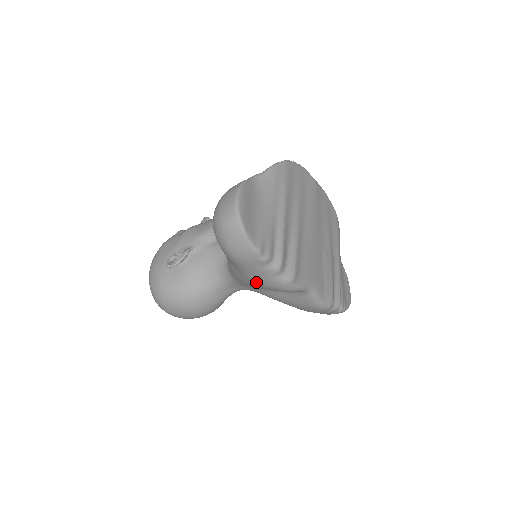
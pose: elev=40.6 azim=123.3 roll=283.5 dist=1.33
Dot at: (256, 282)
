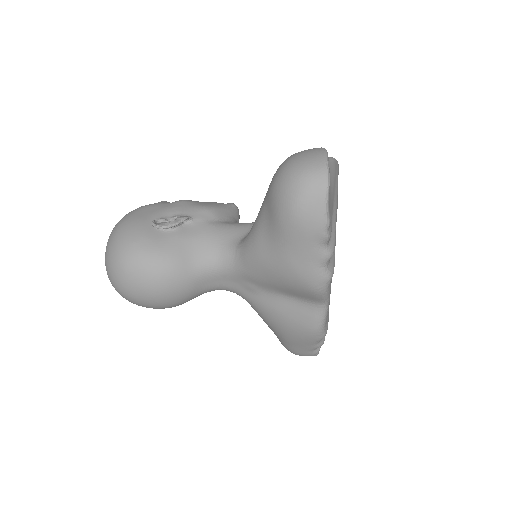
Dot at: (288, 267)
